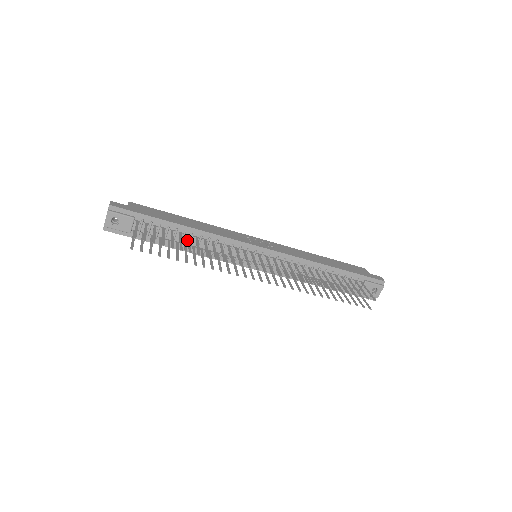
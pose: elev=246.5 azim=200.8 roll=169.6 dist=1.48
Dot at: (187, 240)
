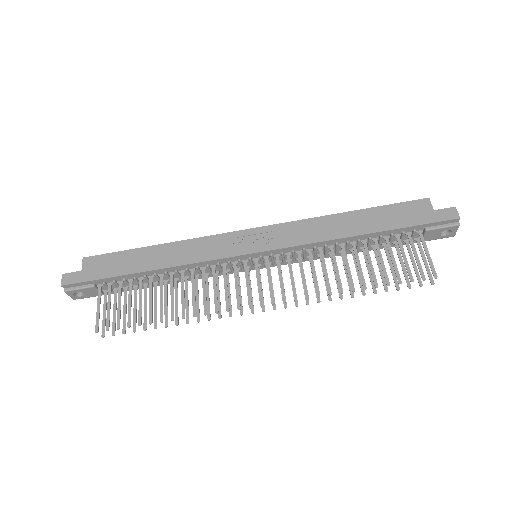
Dot at: (164, 277)
